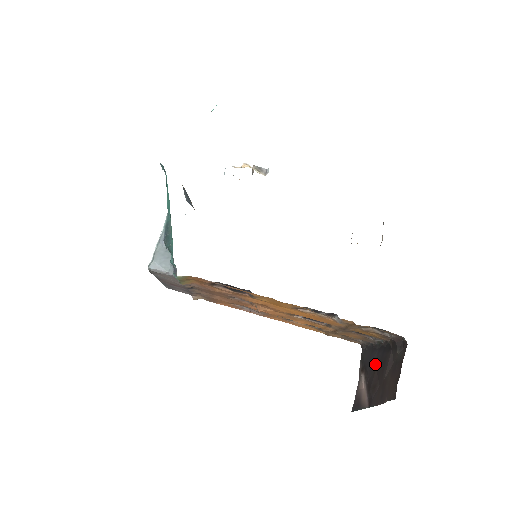
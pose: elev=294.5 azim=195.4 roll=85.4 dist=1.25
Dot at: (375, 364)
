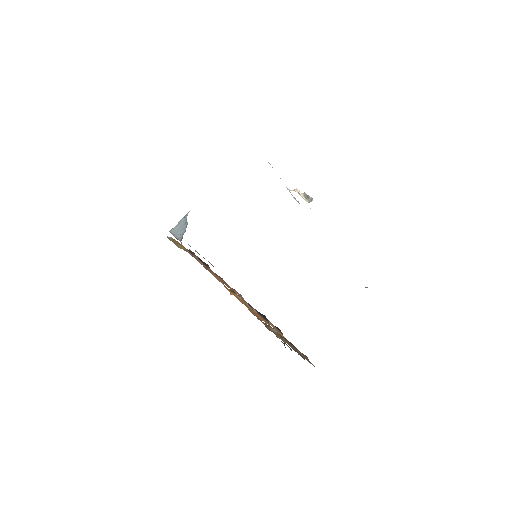
Dot at: occluded
